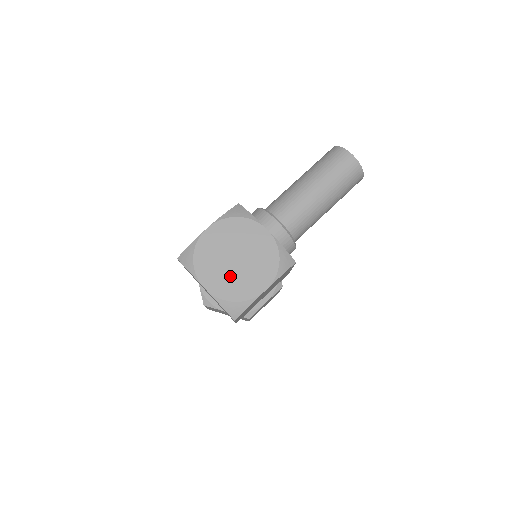
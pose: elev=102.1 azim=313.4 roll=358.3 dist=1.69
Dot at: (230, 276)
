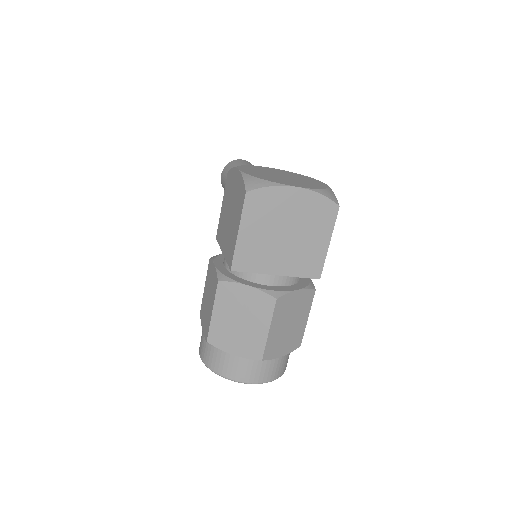
Dot at: (297, 182)
